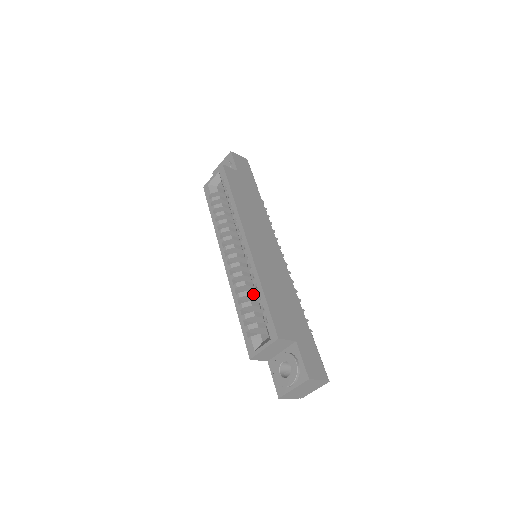
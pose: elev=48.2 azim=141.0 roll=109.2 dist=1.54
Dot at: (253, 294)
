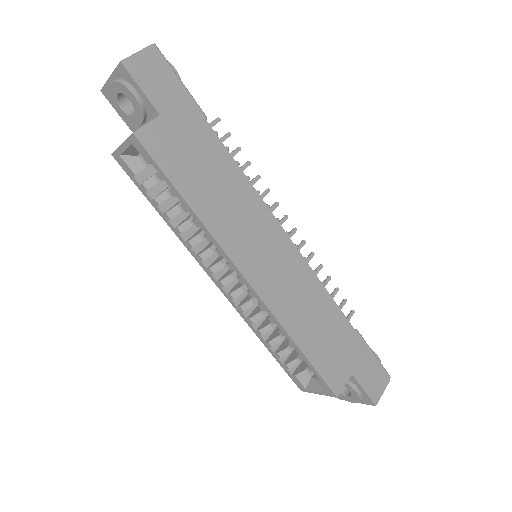
Dot at: occluded
